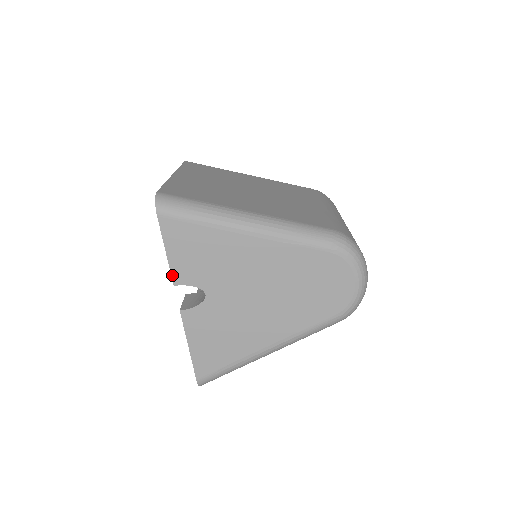
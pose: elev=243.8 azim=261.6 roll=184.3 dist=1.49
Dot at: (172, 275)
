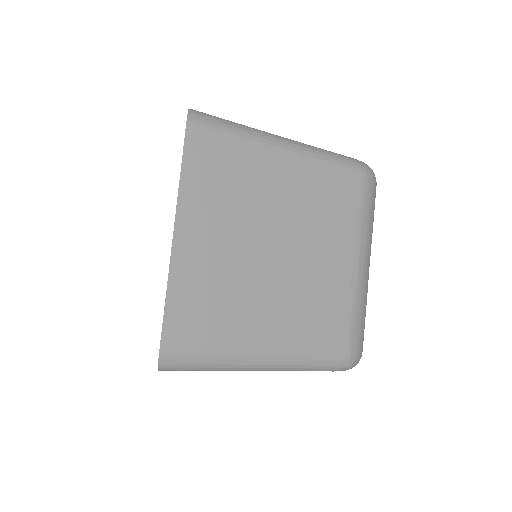
Dot at: occluded
